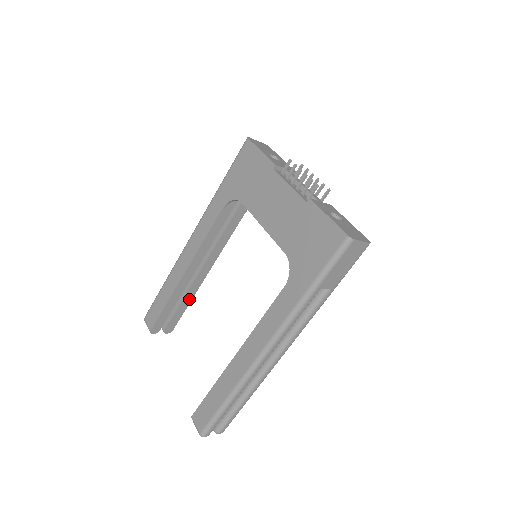
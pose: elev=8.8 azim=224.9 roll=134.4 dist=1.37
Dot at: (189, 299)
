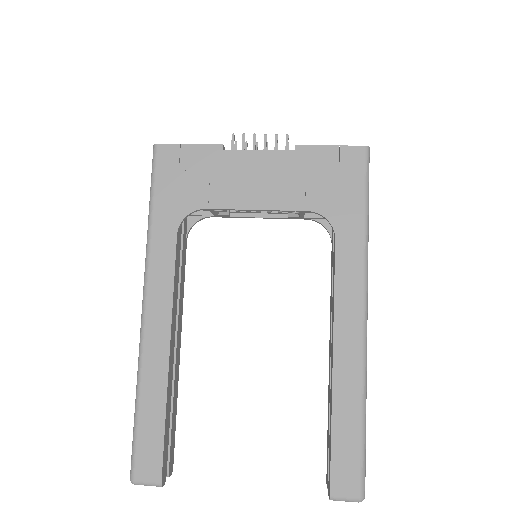
Dot at: (175, 398)
